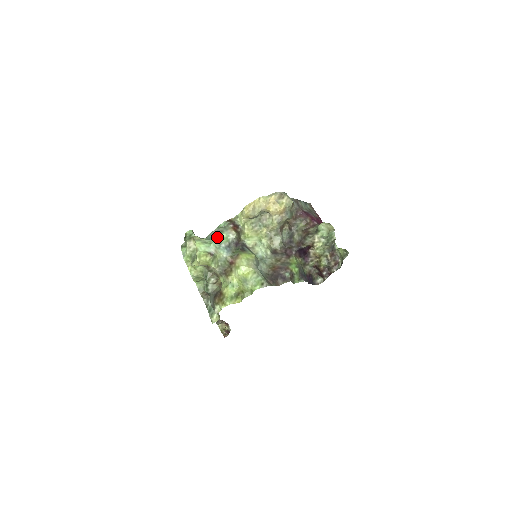
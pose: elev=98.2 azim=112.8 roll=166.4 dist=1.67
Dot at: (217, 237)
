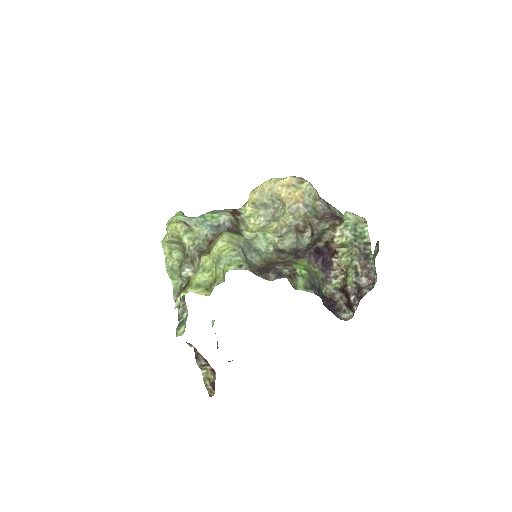
Dot at: (205, 214)
